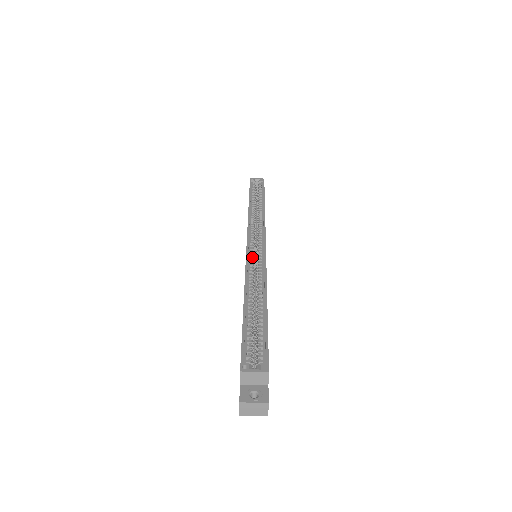
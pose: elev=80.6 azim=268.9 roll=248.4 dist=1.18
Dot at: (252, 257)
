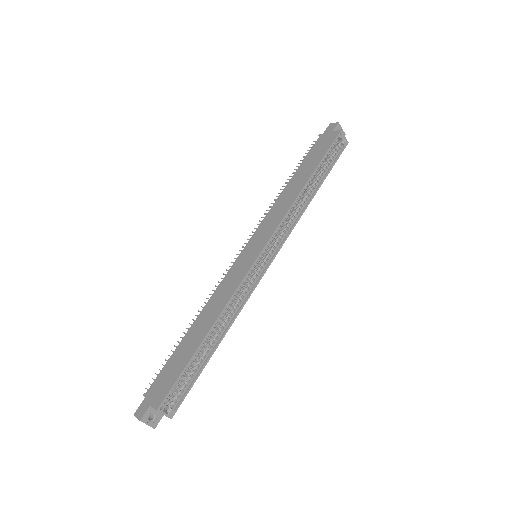
Dot at: (250, 274)
